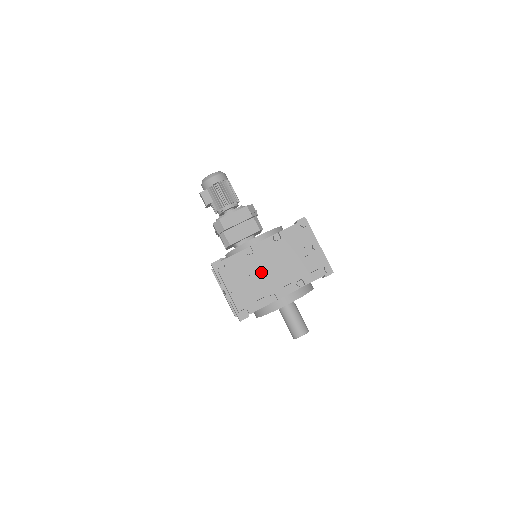
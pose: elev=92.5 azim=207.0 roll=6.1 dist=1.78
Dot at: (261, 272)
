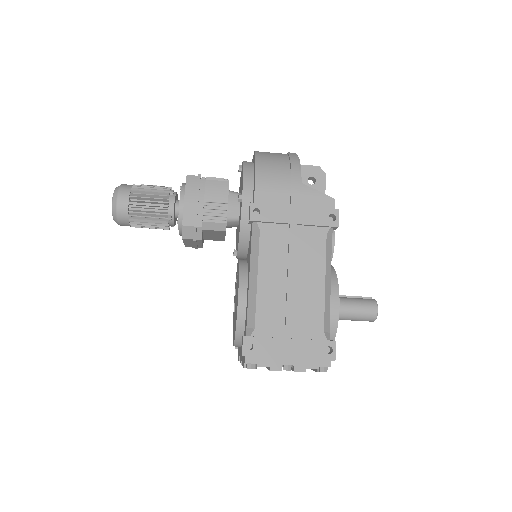
Dot at: occluded
